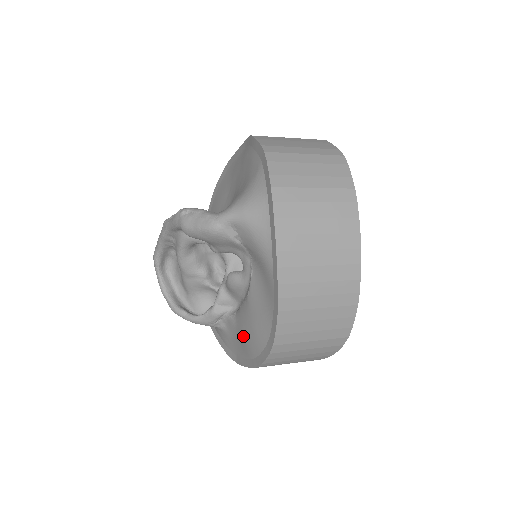
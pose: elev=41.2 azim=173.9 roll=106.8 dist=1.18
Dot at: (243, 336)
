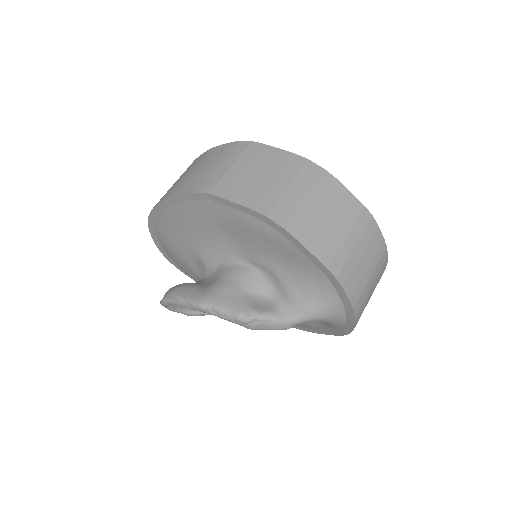
Dot at: occluded
